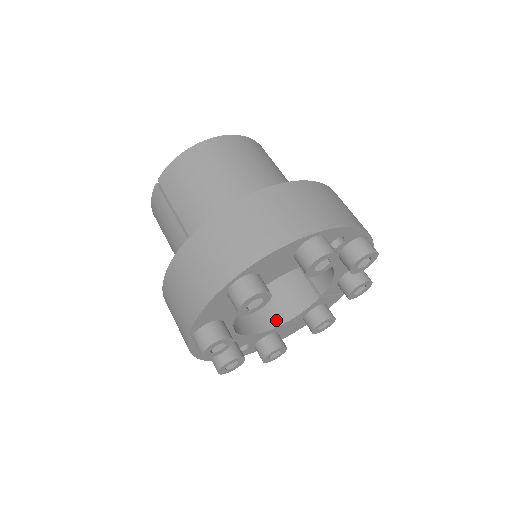
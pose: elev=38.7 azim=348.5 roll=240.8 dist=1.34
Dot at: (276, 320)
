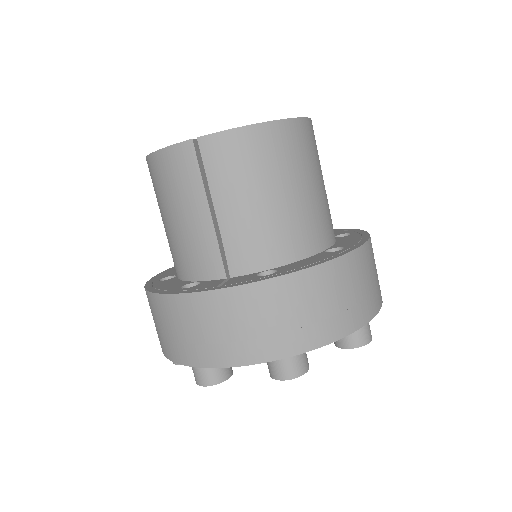
Dot at: occluded
